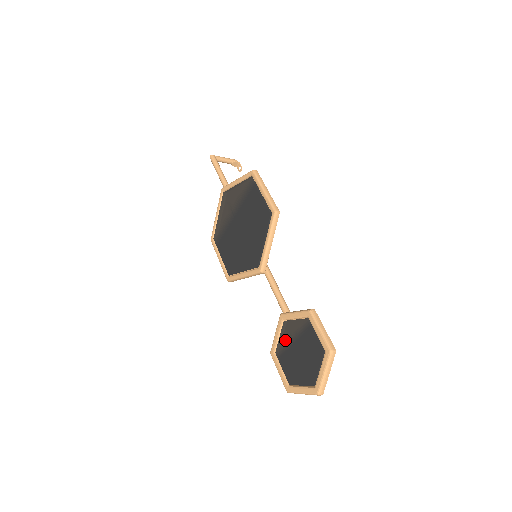
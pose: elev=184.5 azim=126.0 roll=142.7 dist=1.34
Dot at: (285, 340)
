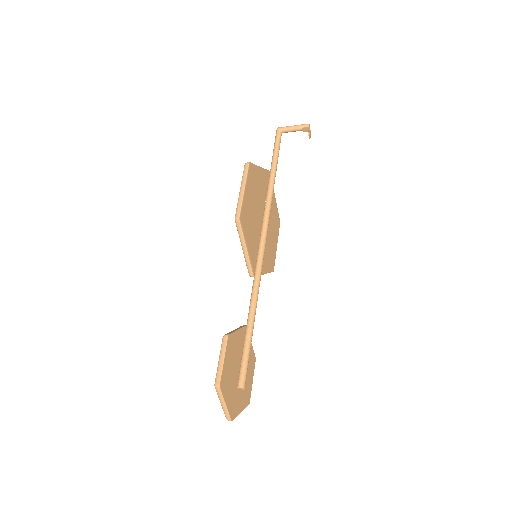
Dot at: occluded
